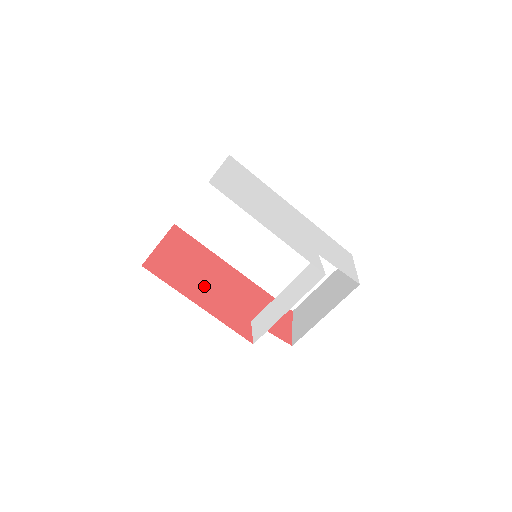
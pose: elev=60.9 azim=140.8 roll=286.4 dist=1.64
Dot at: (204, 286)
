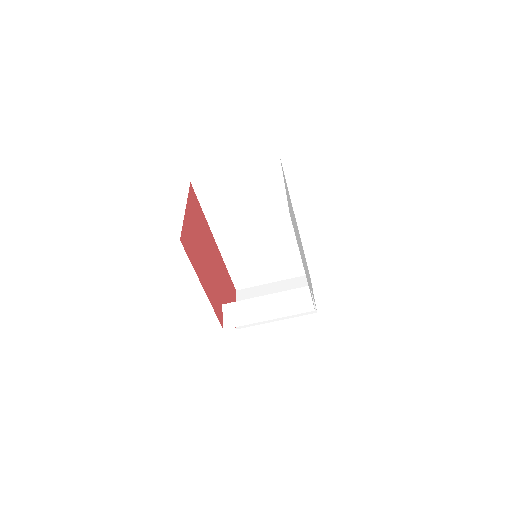
Dot at: (205, 264)
